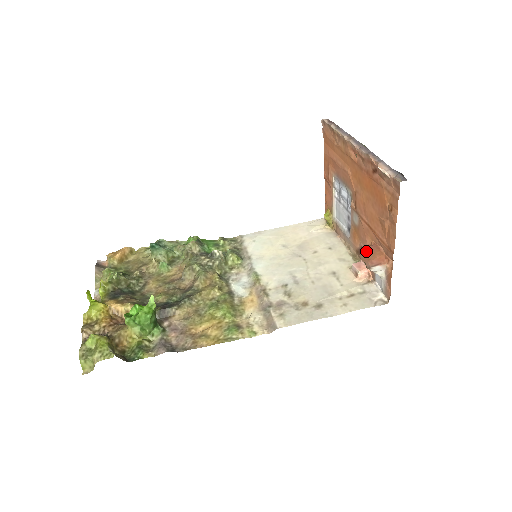
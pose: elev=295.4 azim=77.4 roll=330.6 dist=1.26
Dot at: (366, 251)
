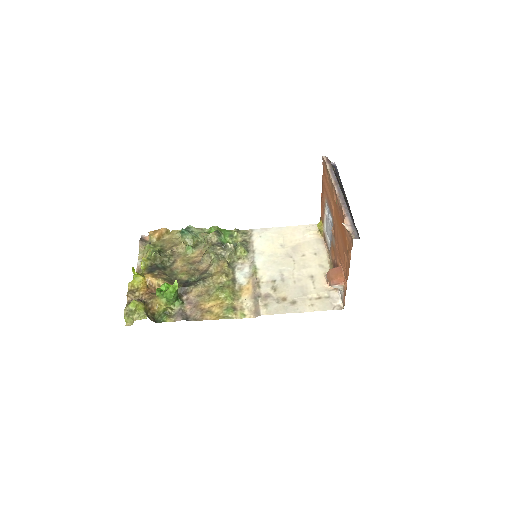
Dot at: (332, 271)
